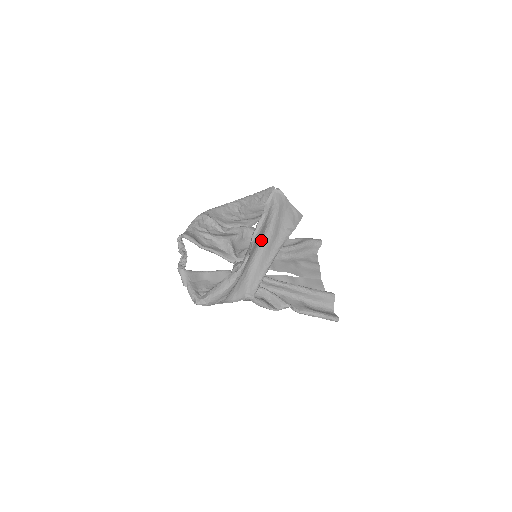
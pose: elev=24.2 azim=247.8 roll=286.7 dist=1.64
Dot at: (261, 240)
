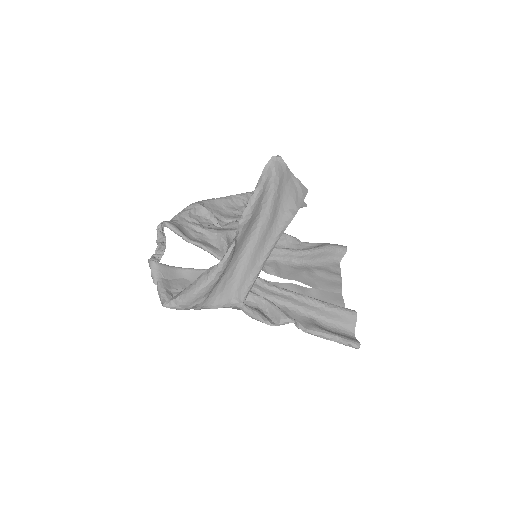
Dot at: (254, 226)
